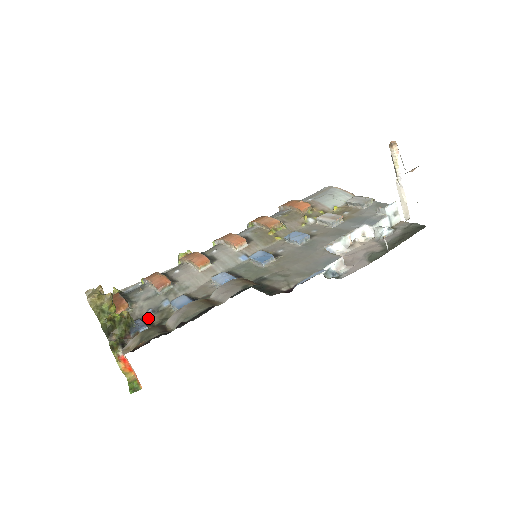
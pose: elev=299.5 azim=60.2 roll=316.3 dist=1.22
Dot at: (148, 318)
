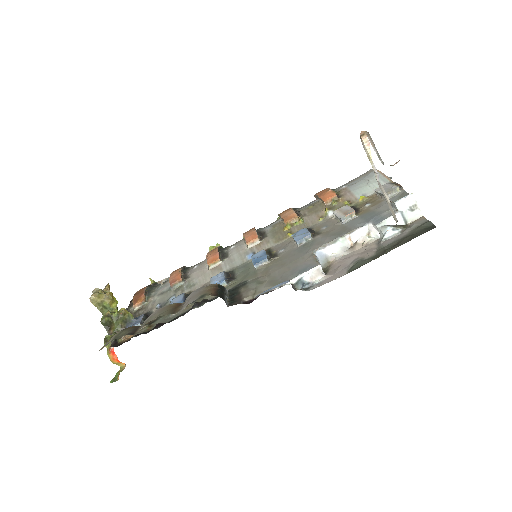
Dot at: occluded
